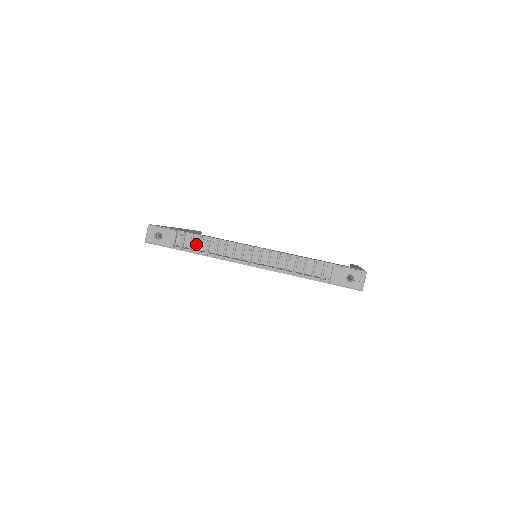
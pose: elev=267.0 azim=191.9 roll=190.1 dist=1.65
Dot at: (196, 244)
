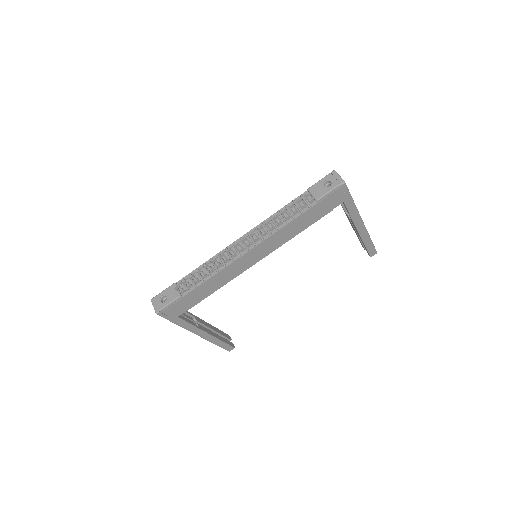
Dot at: occluded
